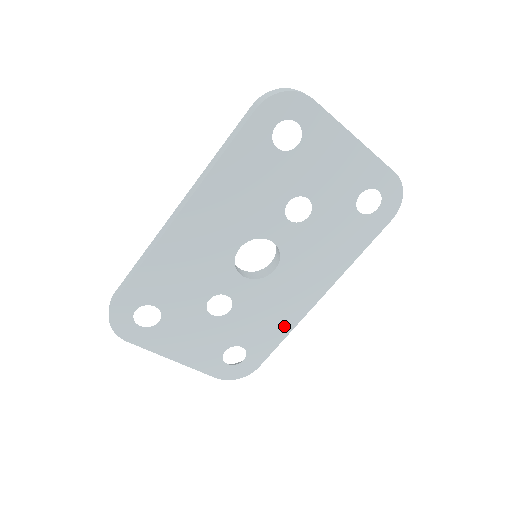
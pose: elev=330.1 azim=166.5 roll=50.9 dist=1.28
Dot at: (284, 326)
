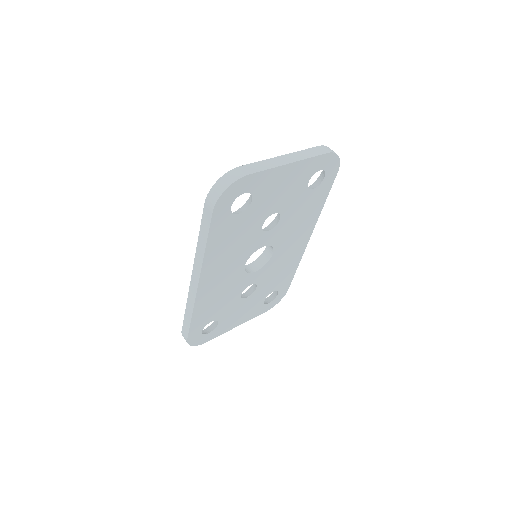
Dot at: (293, 265)
